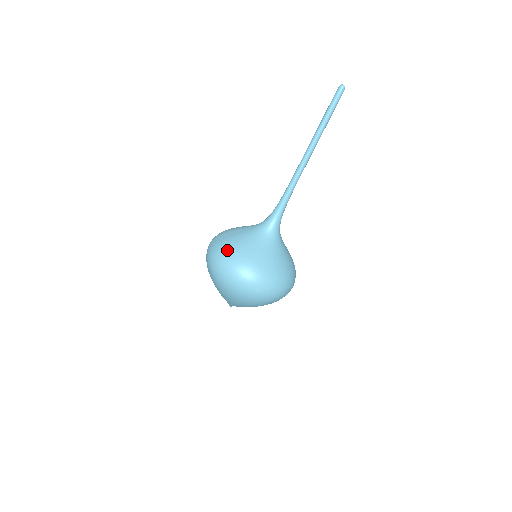
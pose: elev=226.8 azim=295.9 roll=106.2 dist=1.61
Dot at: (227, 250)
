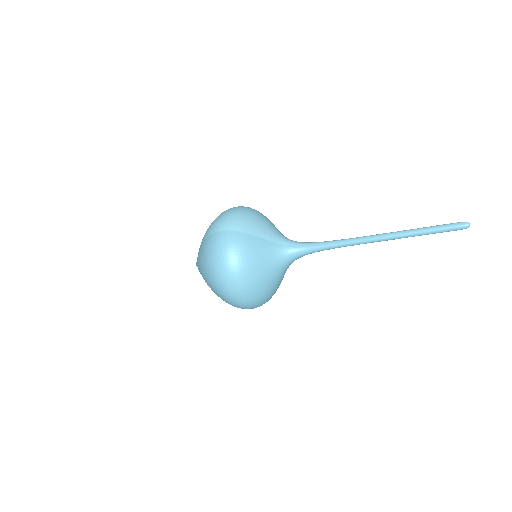
Dot at: (241, 258)
